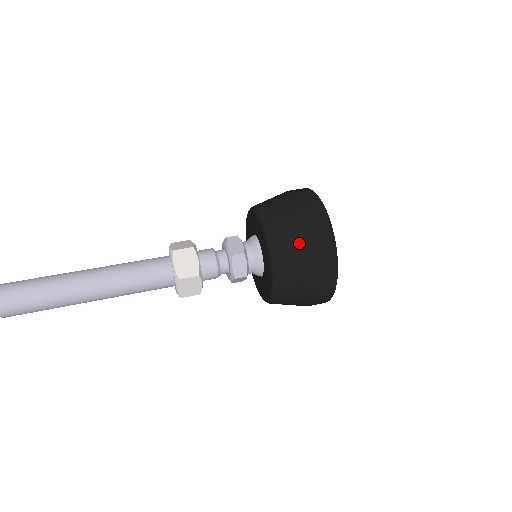
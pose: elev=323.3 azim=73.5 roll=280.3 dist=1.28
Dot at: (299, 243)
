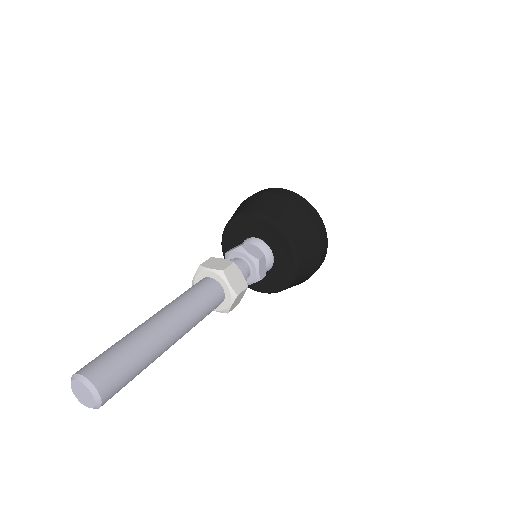
Dot at: (271, 201)
